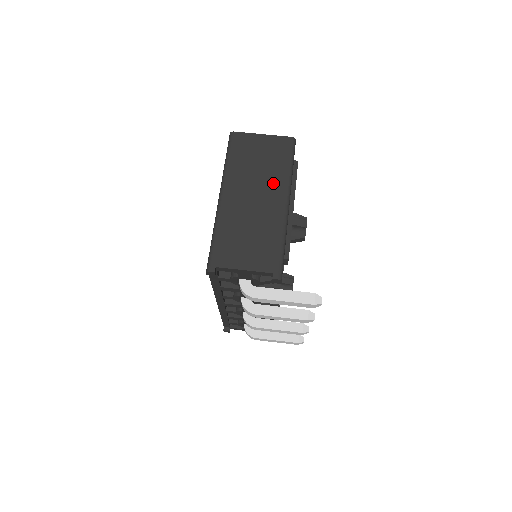
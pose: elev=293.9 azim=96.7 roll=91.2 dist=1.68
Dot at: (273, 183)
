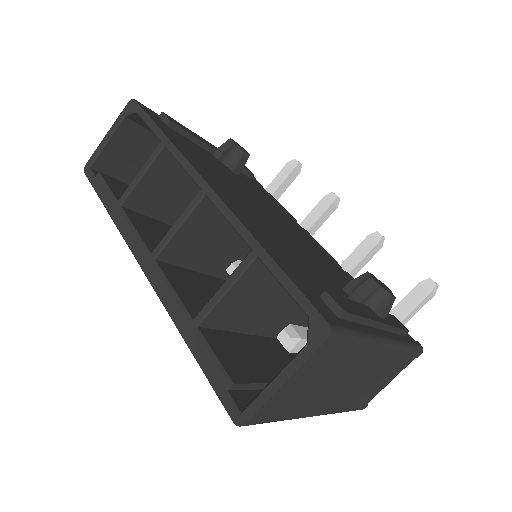
Dot at: (357, 363)
